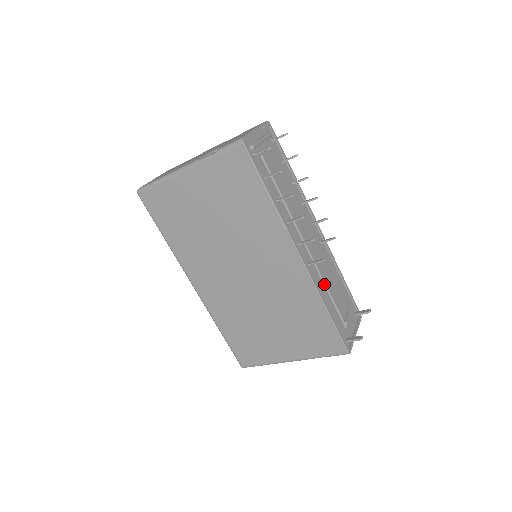
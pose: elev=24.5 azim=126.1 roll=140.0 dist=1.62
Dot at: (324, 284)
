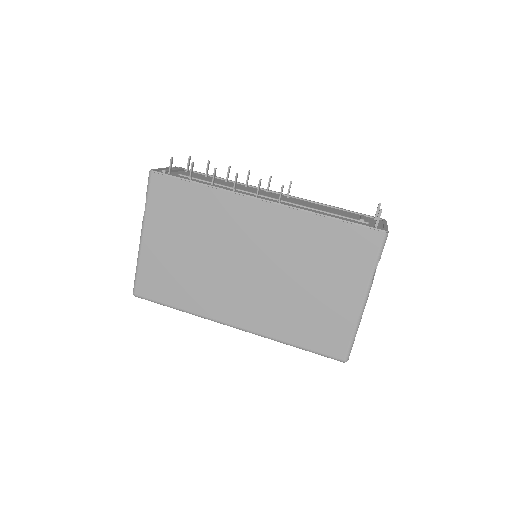
Dot at: (311, 209)
